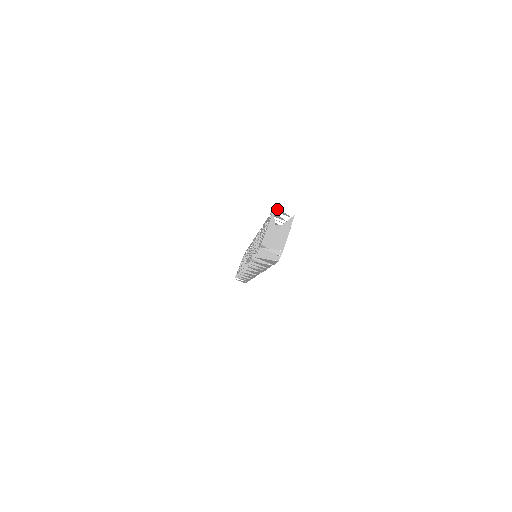
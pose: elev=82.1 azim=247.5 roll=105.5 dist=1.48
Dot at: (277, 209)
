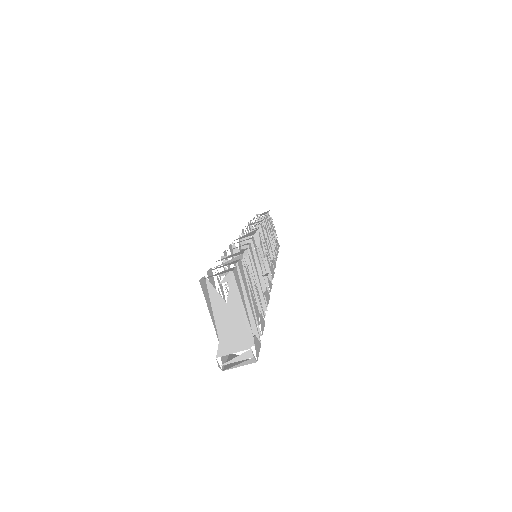
Dot at: occluded
